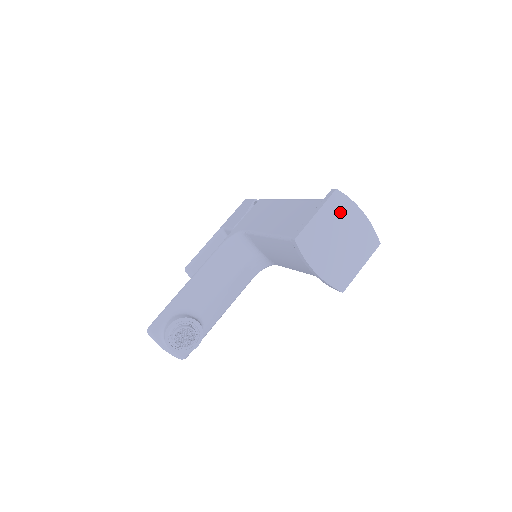
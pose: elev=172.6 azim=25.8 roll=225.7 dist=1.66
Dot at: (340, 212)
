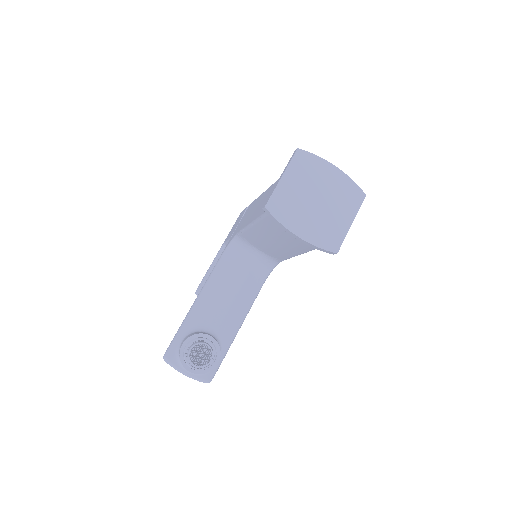
Dot at: (309, 171)
